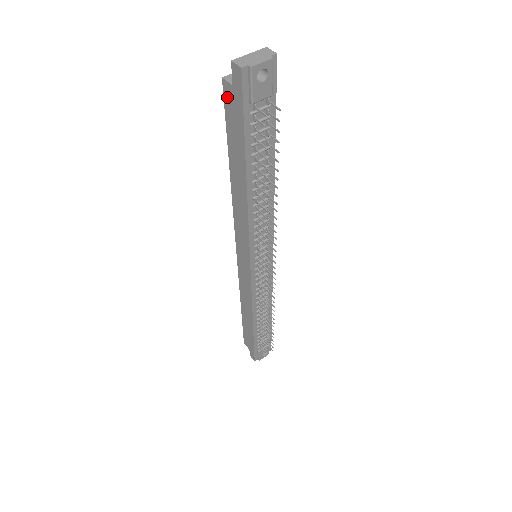
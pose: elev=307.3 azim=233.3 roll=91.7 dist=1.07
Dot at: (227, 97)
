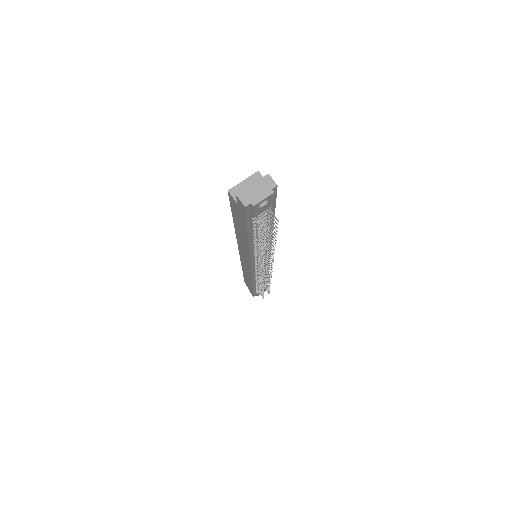
Dot at: (232, 202)
